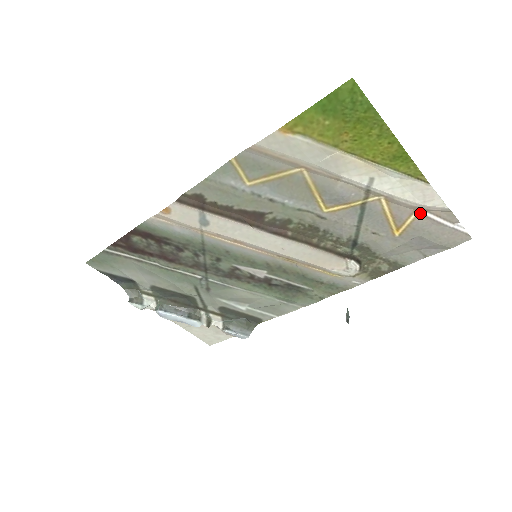
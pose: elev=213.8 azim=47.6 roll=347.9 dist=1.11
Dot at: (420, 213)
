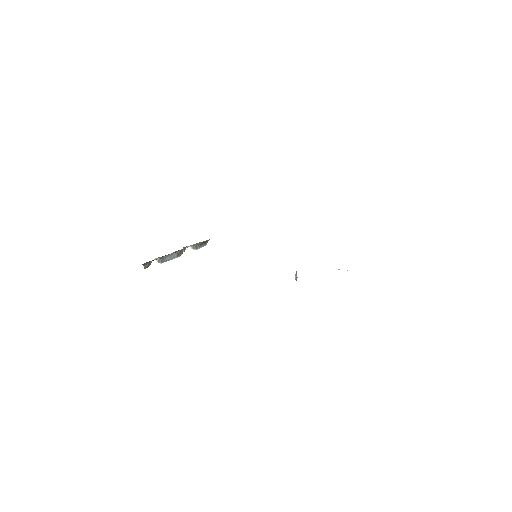
Dot at: occluded
